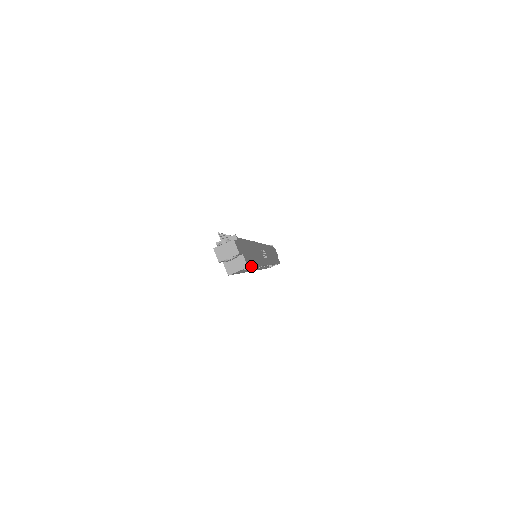
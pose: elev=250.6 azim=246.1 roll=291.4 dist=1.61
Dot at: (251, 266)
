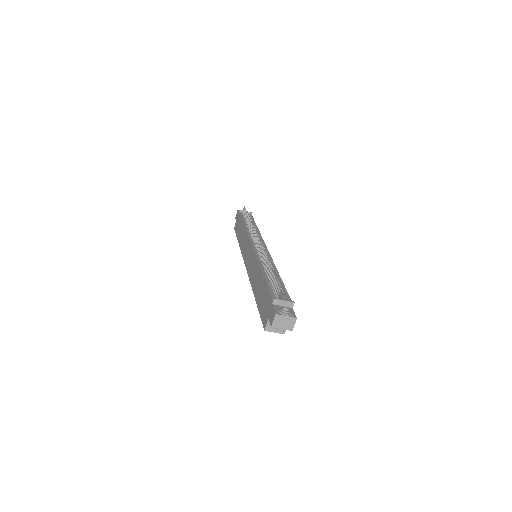
Dot at: occluded
